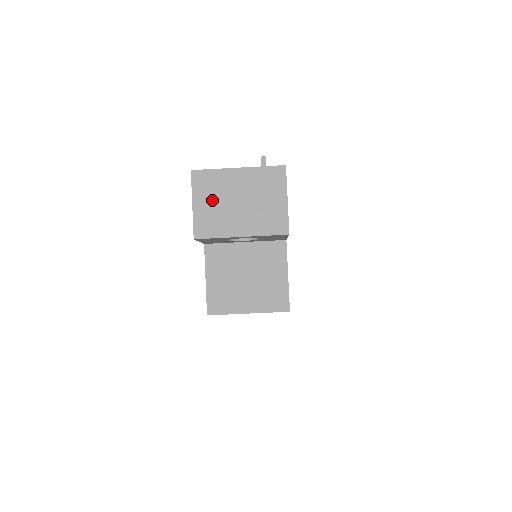
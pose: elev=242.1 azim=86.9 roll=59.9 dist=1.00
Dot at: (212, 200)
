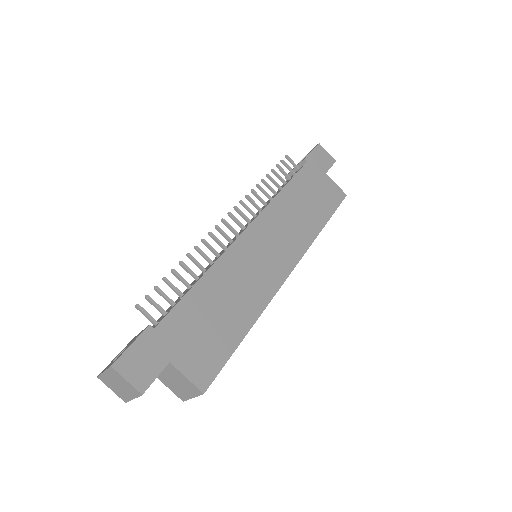
Dot at: (113, 387)
